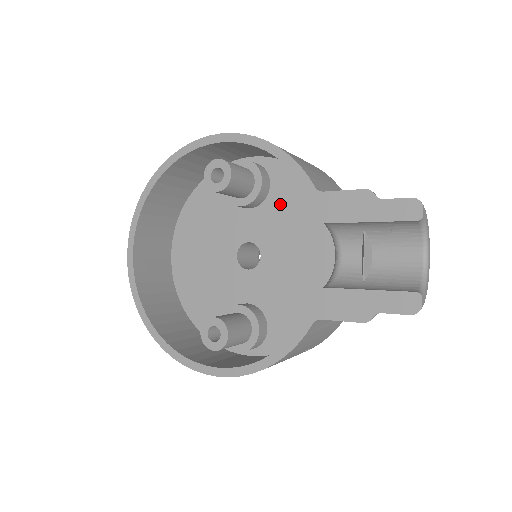
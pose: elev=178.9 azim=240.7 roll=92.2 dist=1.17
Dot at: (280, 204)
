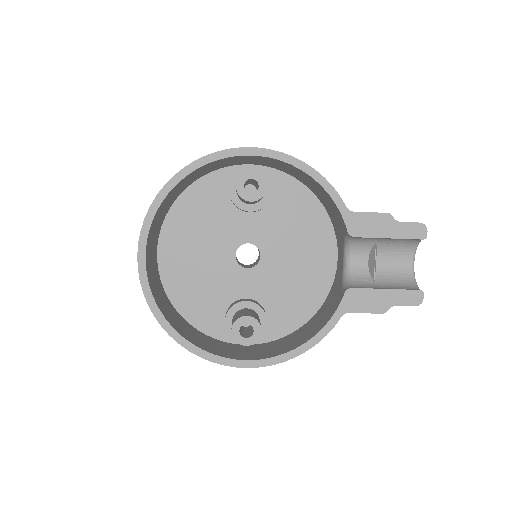
Dot at: (281, 211)
